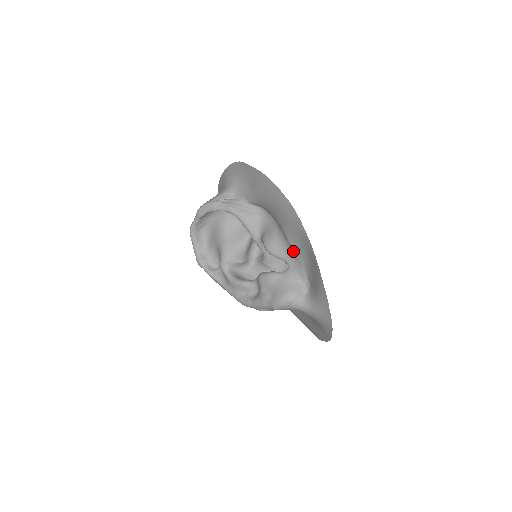
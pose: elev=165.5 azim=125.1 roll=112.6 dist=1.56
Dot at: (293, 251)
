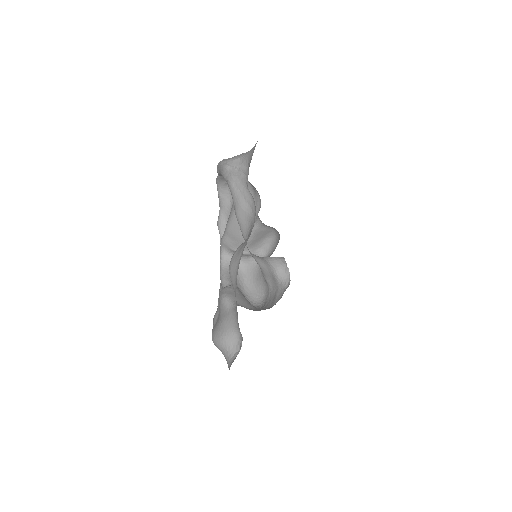
Dot at: occluded
